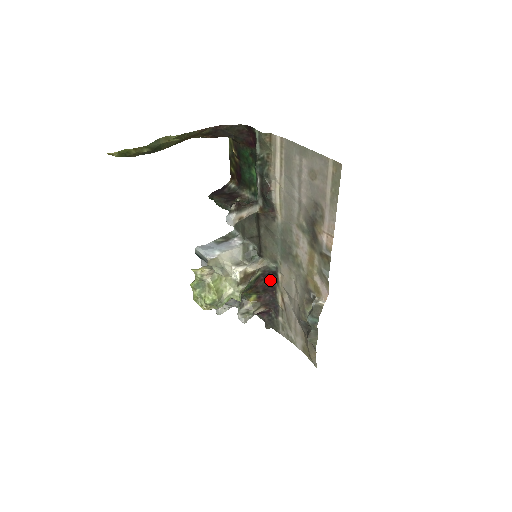
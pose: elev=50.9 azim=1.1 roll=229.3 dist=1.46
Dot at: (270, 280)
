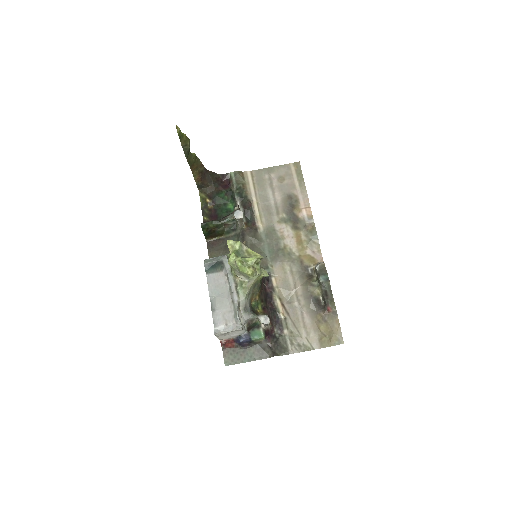
Dot at: (266, 291)
